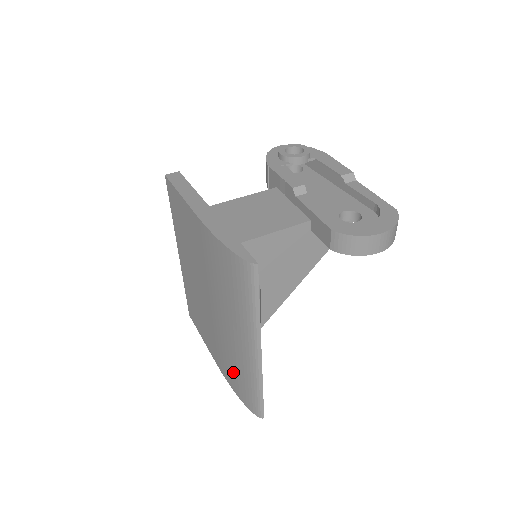
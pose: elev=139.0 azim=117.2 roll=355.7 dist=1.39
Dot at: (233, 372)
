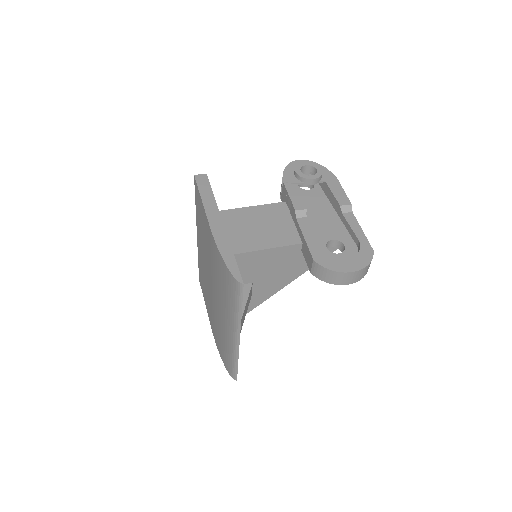
Dot at: (220, 341)
